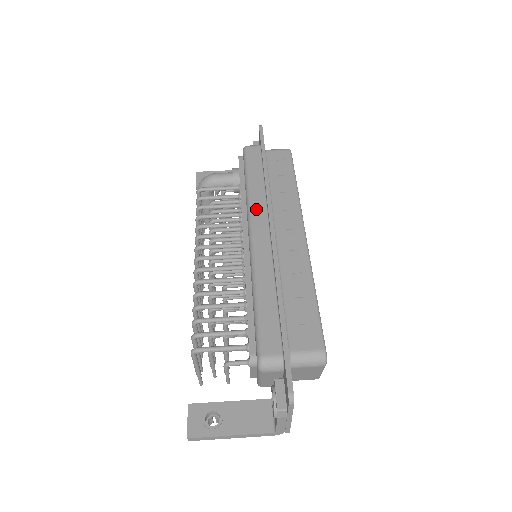
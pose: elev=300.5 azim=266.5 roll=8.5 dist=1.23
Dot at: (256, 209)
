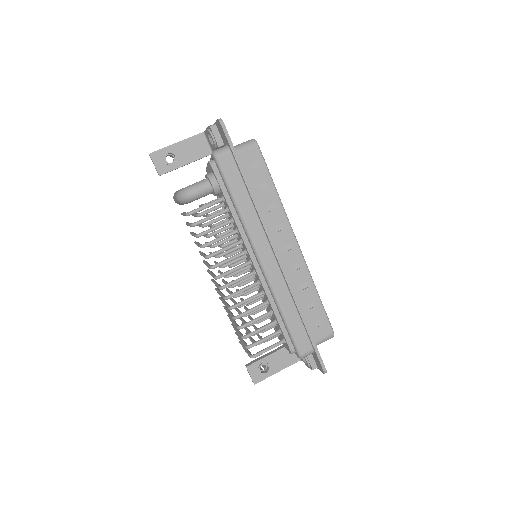
Dot at: (256, 236)
